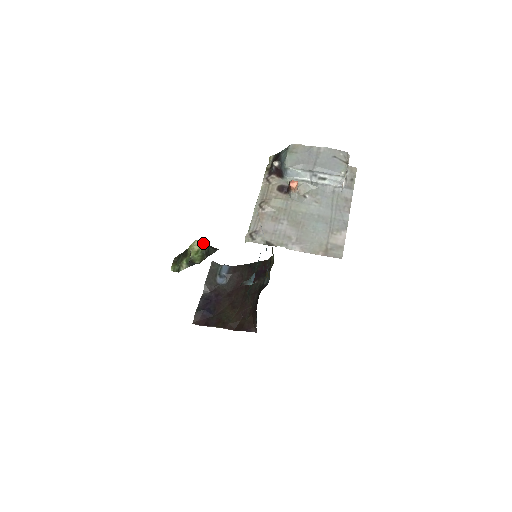
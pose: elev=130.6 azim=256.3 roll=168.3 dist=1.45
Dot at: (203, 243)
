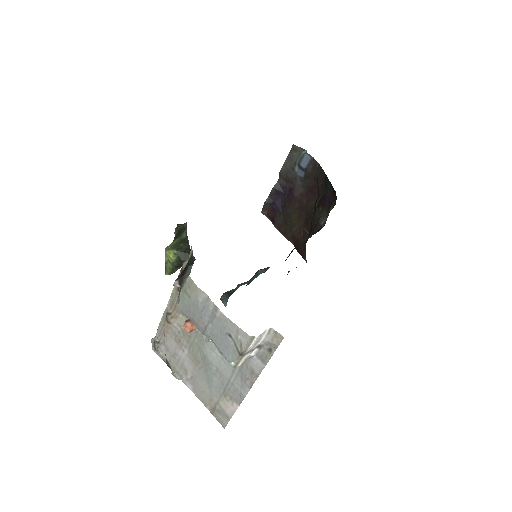
Dot at: (170, 261)
